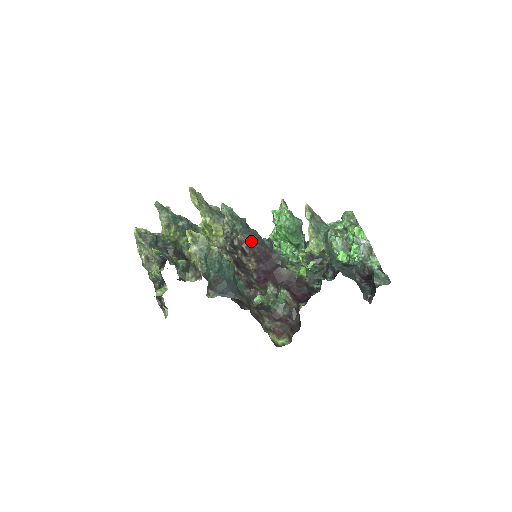
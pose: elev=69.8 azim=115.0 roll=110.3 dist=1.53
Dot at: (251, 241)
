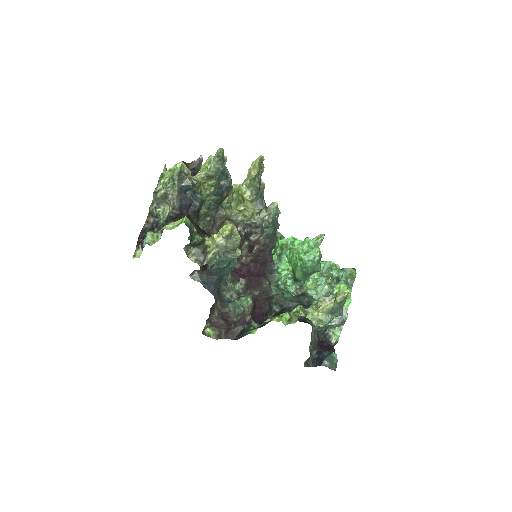
Dot at: (266, 247)
